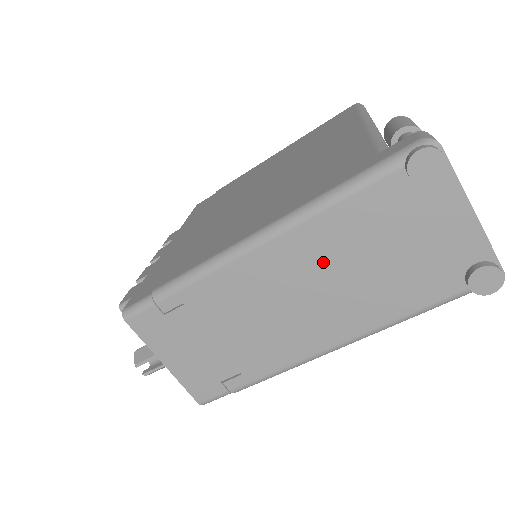
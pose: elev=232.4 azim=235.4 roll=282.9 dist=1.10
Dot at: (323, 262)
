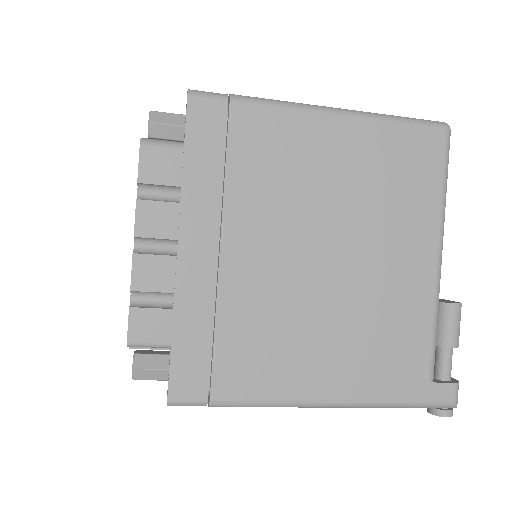
Dot at: occluded
